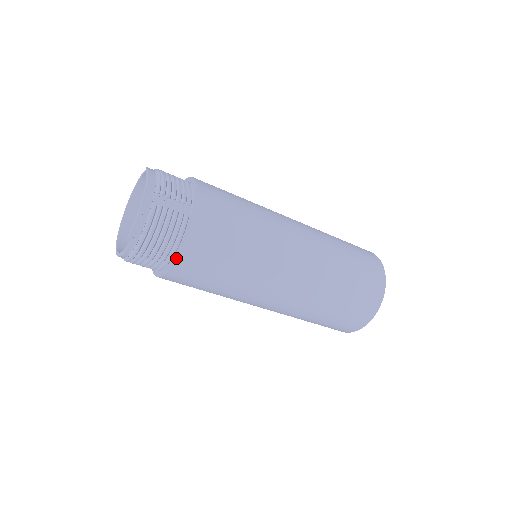
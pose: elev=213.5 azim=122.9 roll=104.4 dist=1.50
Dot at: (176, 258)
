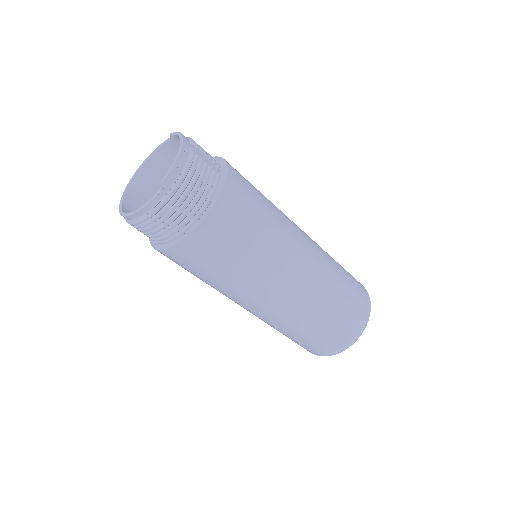
Dot at: (209, 212)
